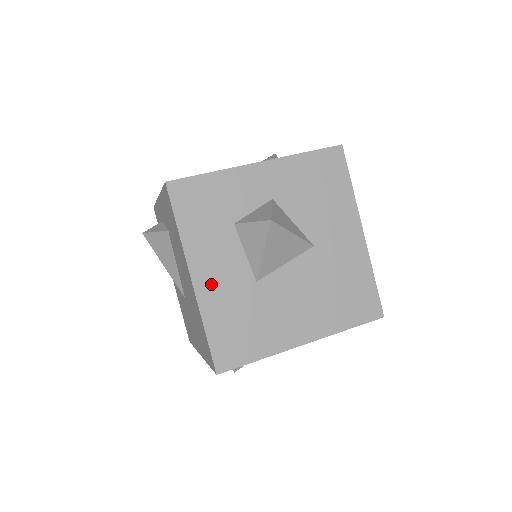
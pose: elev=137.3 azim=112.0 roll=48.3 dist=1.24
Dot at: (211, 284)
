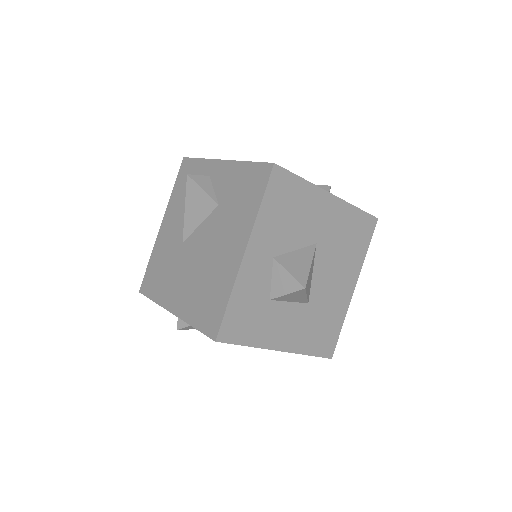
Dot at: (291, 338)
